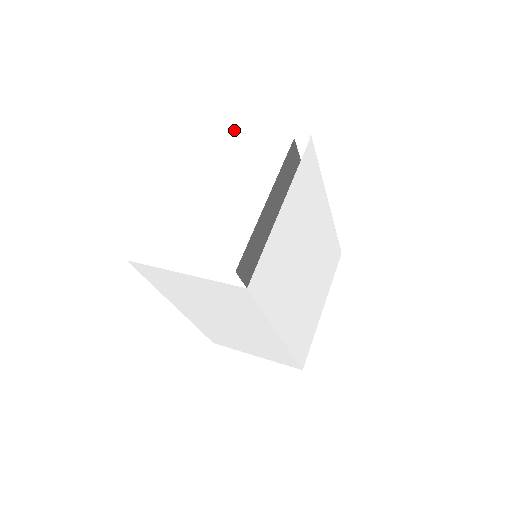
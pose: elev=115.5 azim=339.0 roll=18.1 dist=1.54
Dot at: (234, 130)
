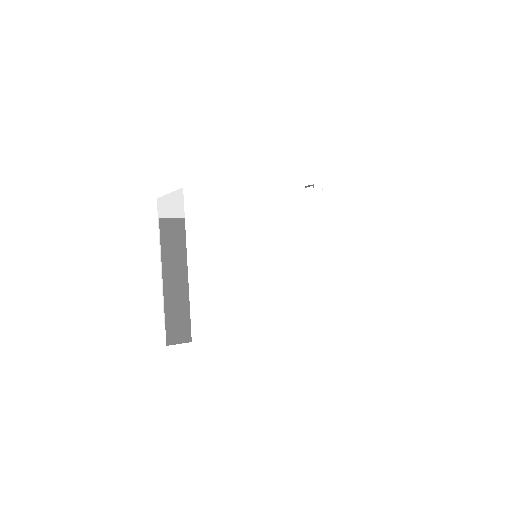
Dot at: (164, 196)
